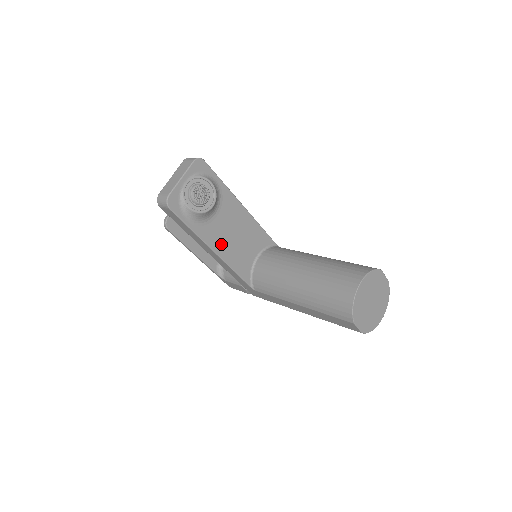
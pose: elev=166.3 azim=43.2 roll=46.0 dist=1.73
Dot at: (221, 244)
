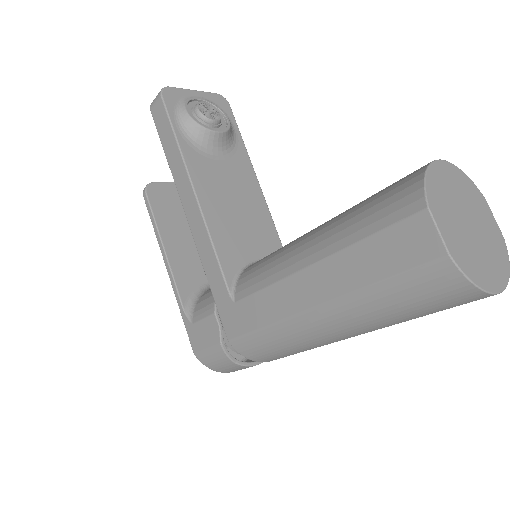
Dot at: (209, 193)
